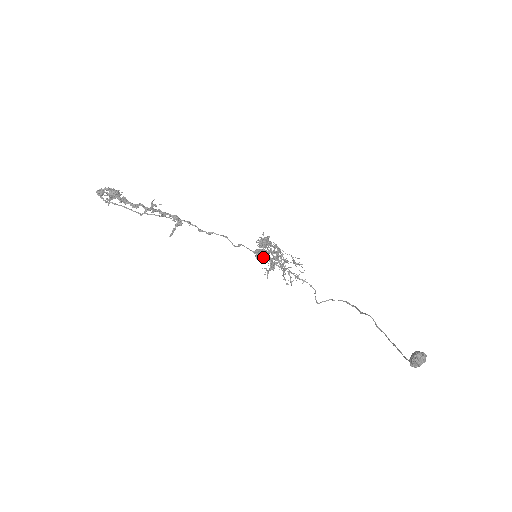
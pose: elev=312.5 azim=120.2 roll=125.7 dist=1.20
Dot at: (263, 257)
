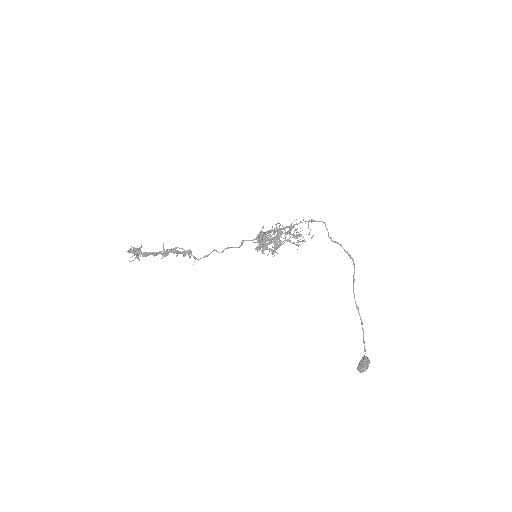
Dot at: (263, 250)
